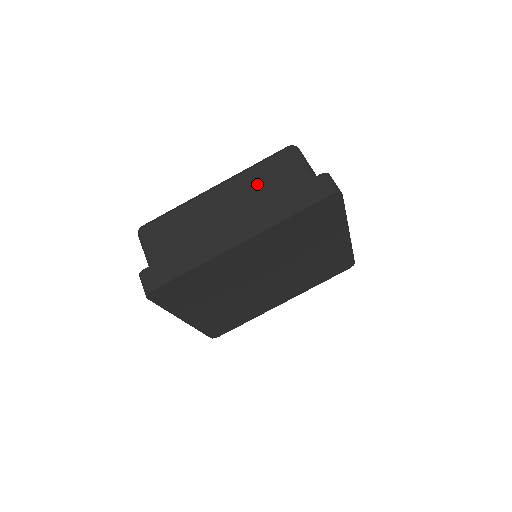
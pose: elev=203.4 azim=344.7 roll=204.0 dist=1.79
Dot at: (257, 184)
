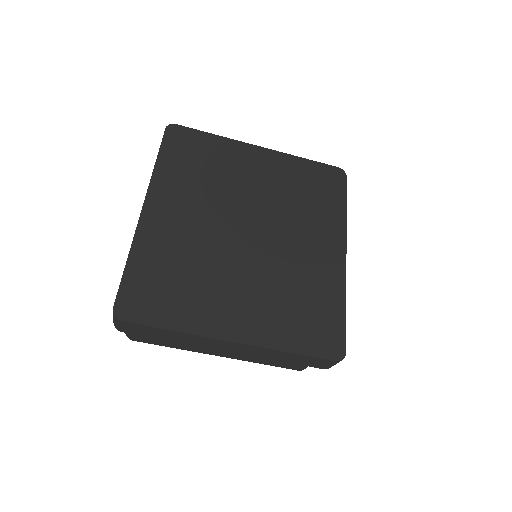
Dot at: occluded
